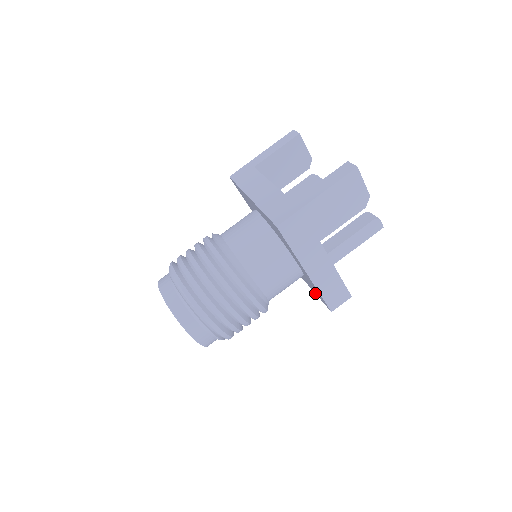
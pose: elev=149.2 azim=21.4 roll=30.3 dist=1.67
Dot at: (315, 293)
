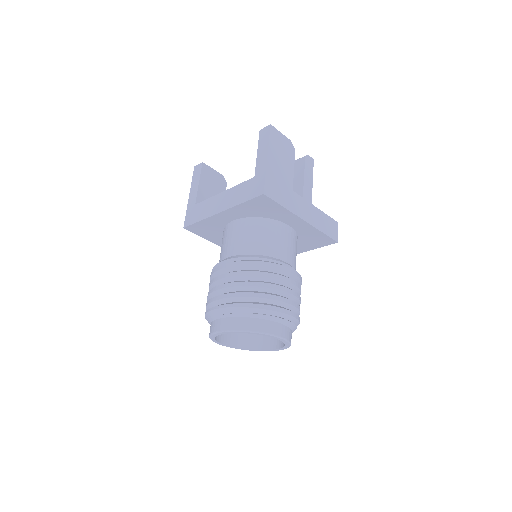
Dot at: (313, 249)
